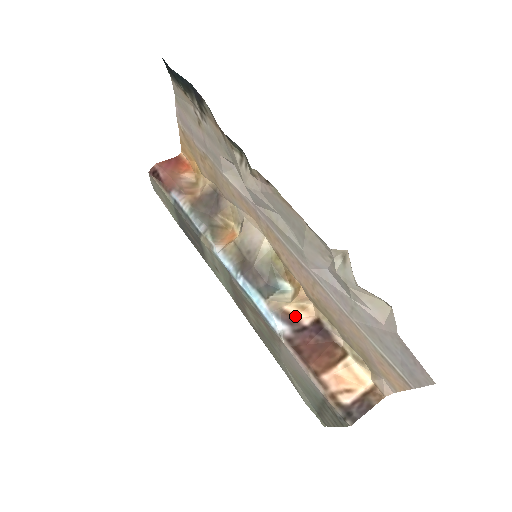
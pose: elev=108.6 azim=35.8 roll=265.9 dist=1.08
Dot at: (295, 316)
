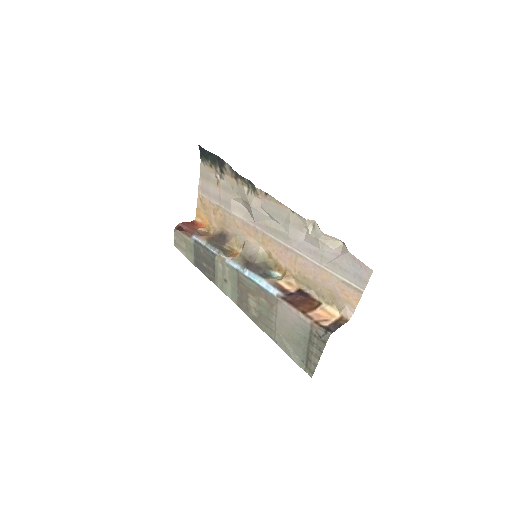
Dot at: (285, 288)
